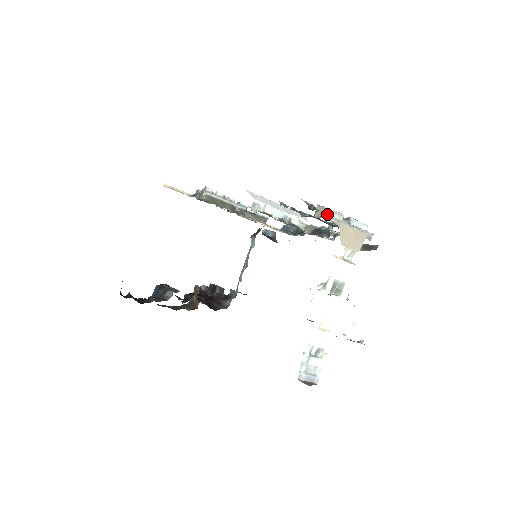
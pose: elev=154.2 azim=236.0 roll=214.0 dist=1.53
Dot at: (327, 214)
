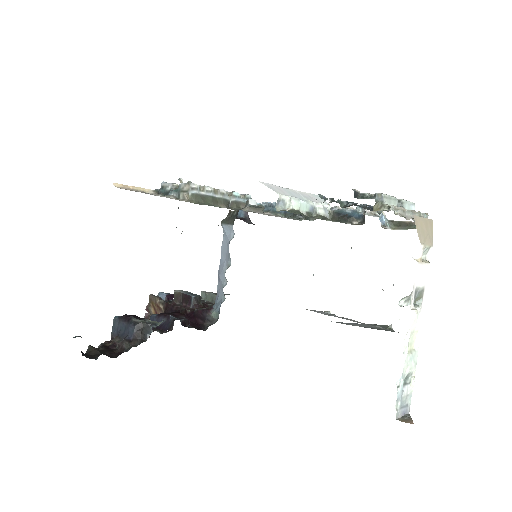
Dot at: (391, 205)
